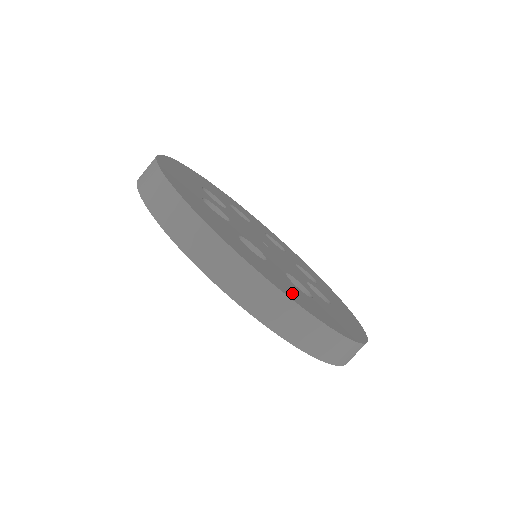
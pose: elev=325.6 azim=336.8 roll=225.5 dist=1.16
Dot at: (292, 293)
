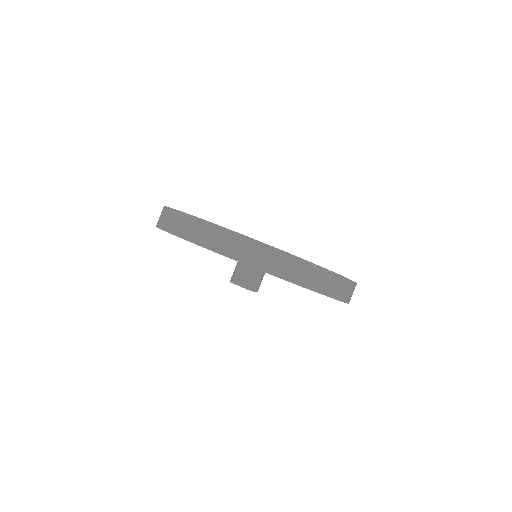
Dot at: occluded
